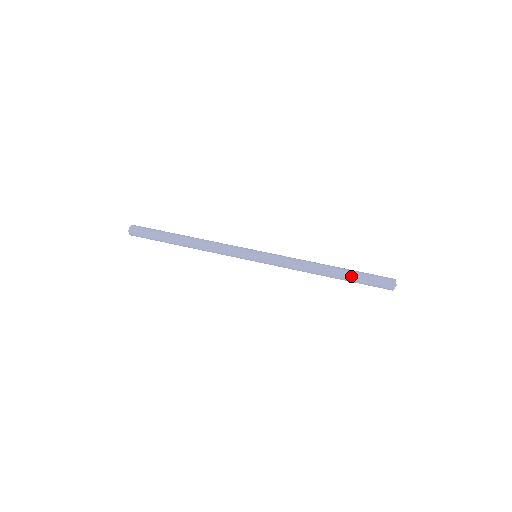
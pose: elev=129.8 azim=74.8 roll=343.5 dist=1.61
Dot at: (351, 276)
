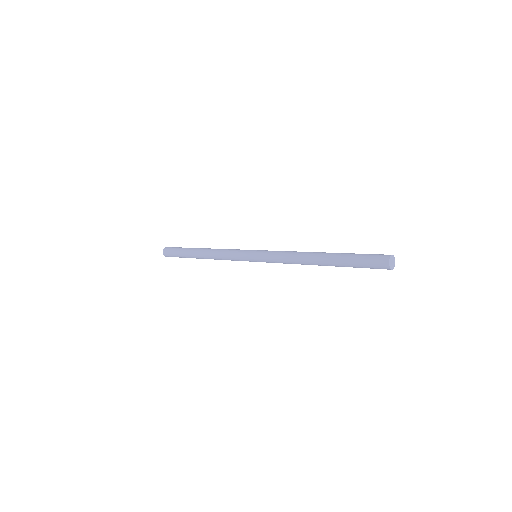
Dot at: (340, 260)
